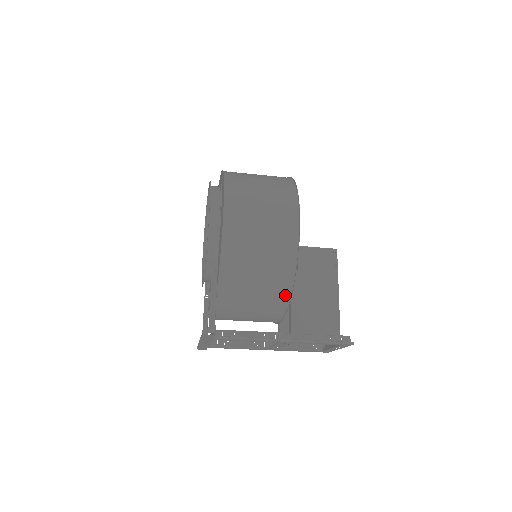
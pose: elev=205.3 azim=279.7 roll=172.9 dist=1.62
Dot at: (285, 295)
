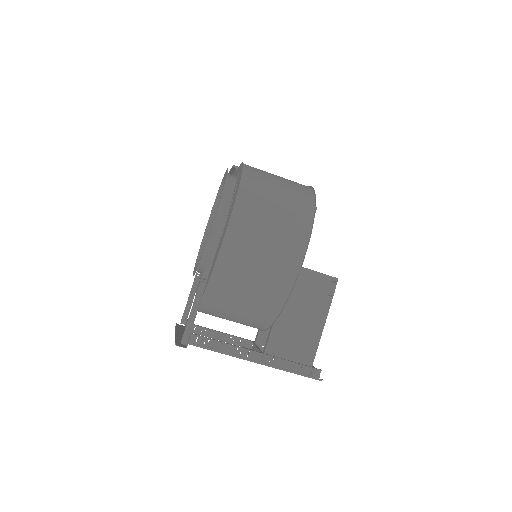
Dot at: (269, 319)
